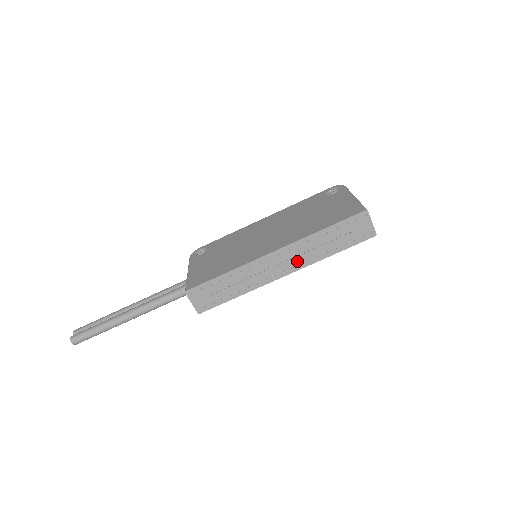
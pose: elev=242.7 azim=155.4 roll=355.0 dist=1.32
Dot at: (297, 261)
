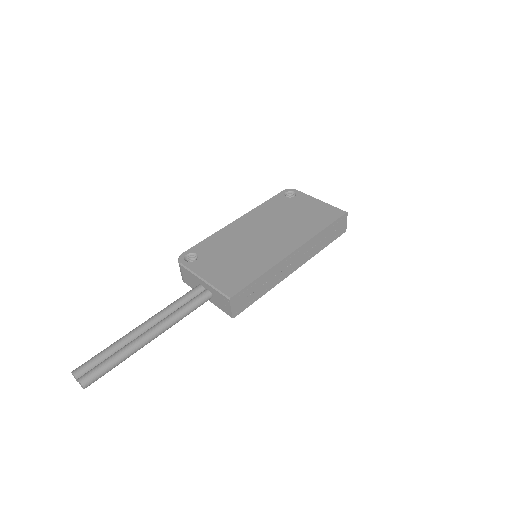
Dot at: (304, 257)
